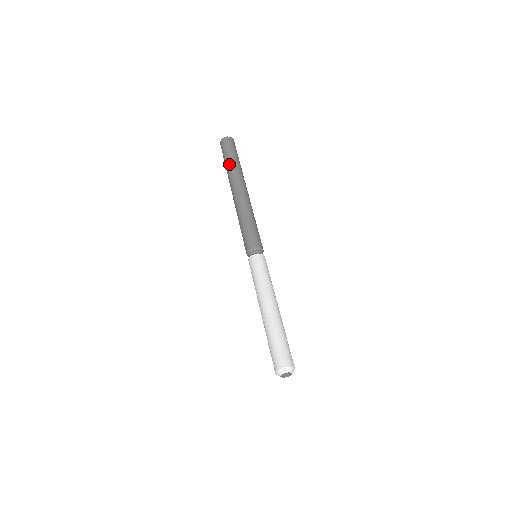
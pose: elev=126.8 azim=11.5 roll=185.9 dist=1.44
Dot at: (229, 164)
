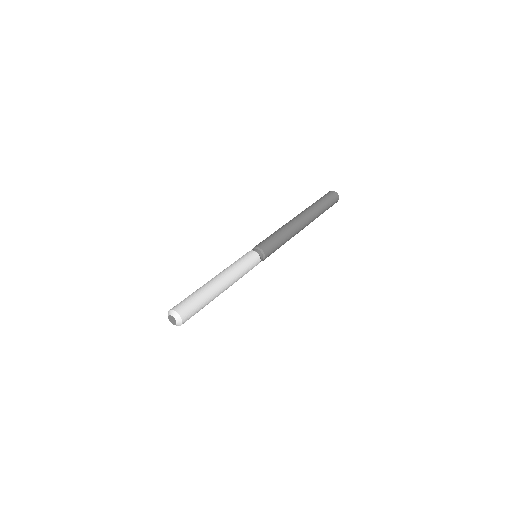
Dot at: (312, 204)
